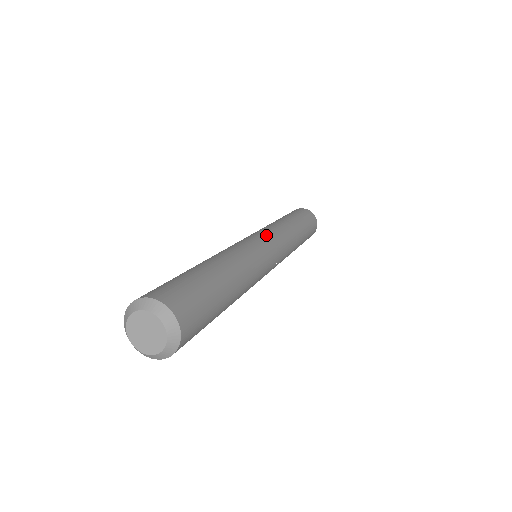
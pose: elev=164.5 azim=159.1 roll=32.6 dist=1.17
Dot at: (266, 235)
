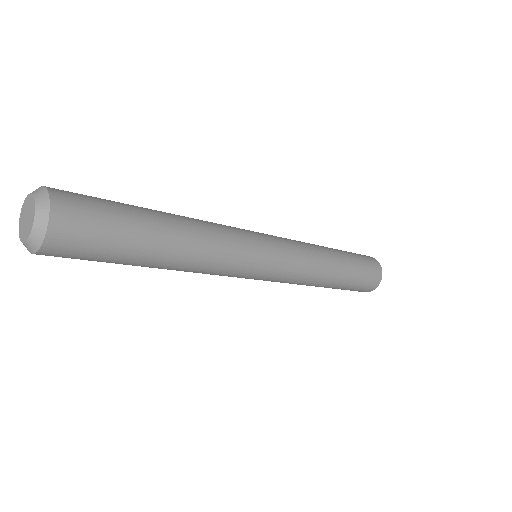
Dot at: occluded
